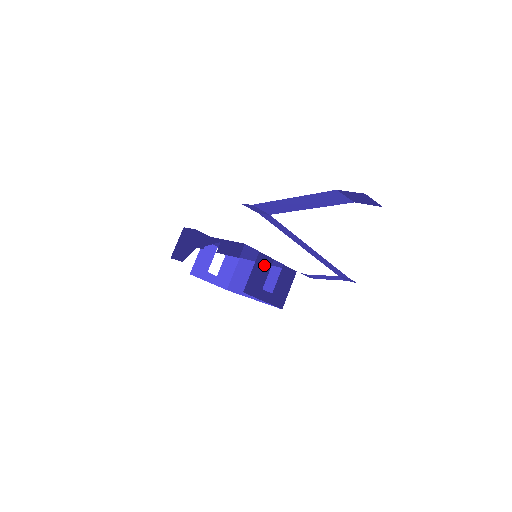
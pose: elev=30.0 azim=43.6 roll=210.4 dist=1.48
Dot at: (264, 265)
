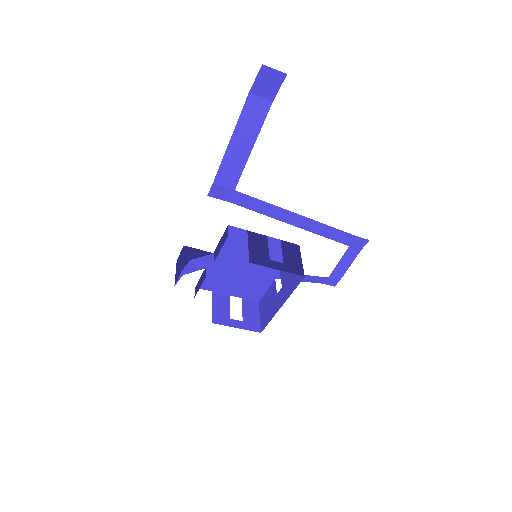
Dot at: (259, 241)
